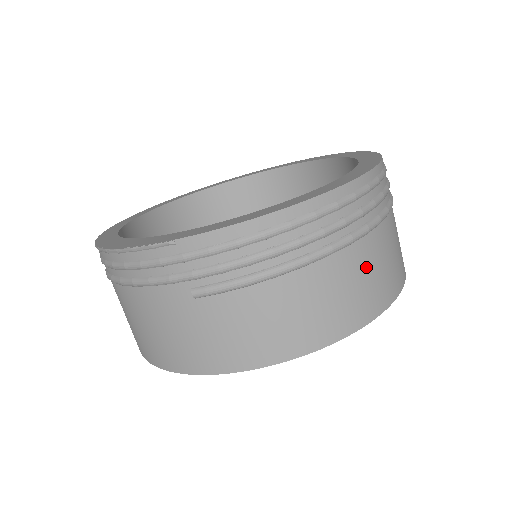
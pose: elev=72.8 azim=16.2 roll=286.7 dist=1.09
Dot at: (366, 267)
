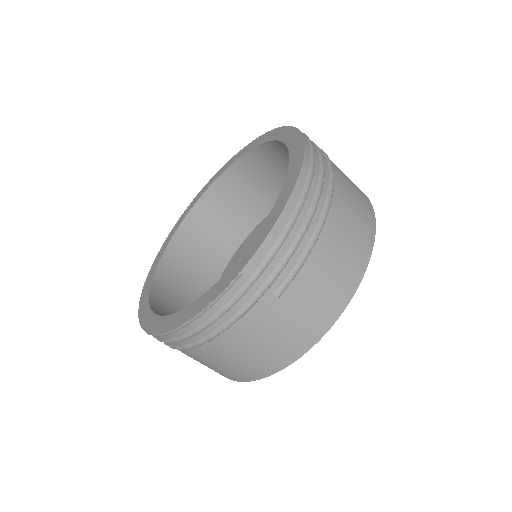
Dot at: (349, 196)
